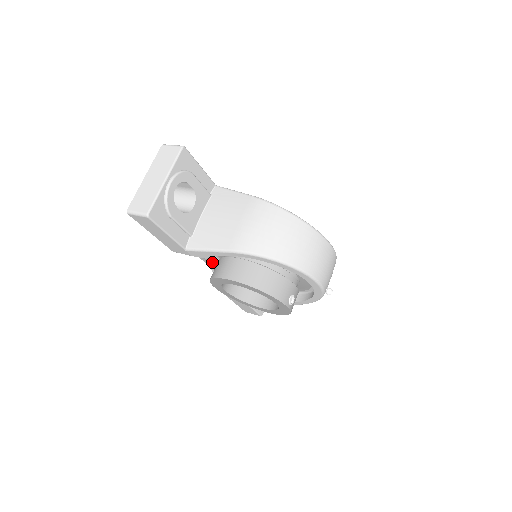
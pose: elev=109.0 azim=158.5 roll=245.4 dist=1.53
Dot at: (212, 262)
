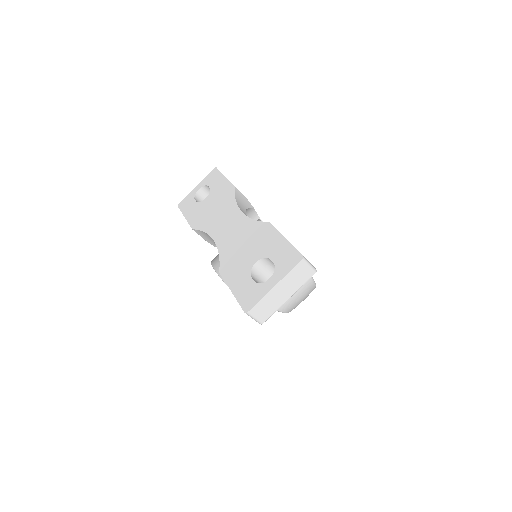
Dot at: occluded
